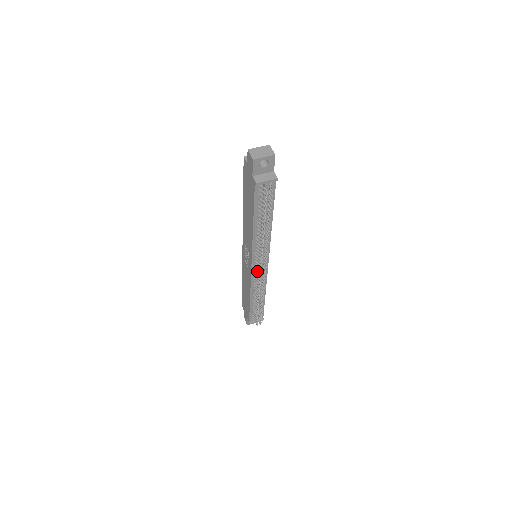
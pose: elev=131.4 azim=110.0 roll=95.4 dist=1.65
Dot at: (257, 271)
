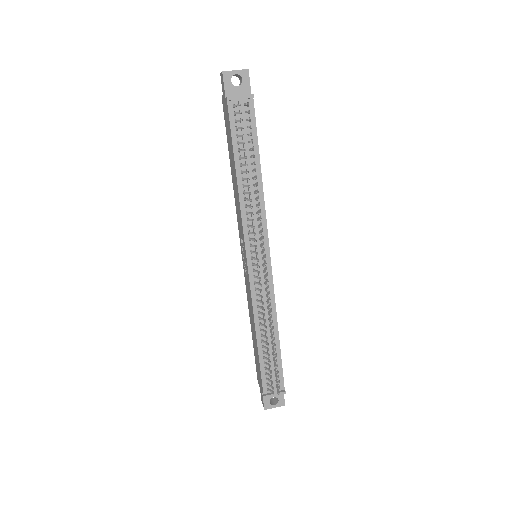
Dot at: (256, 270)
